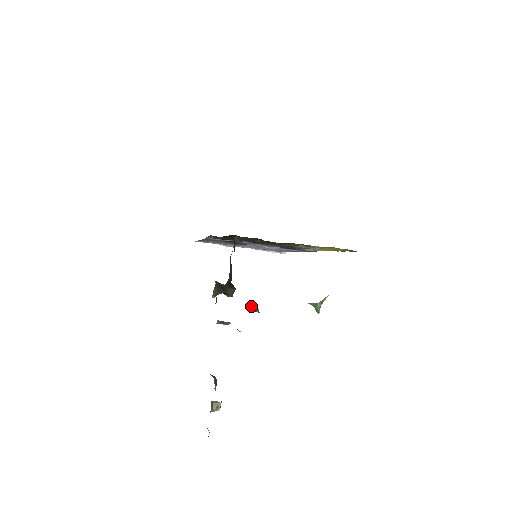
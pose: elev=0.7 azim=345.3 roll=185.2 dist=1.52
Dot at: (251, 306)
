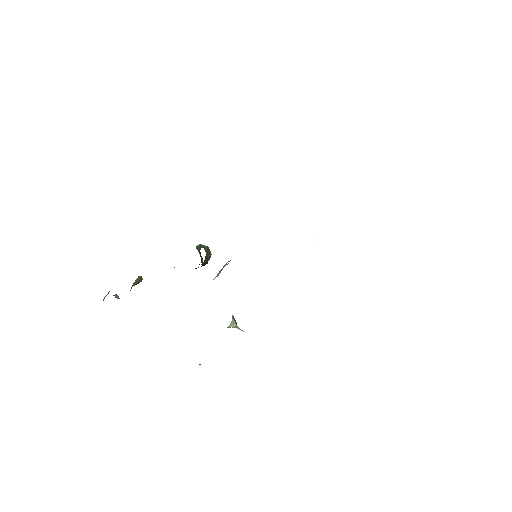
Dot at: (228, 261)
